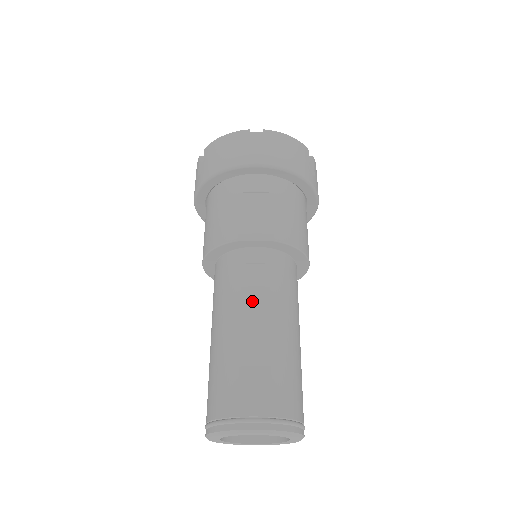
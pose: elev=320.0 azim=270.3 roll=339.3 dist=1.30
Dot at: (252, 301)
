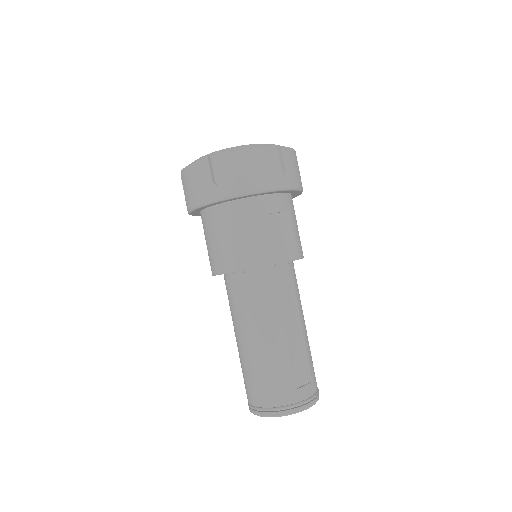
Dot at: (288, 312)
